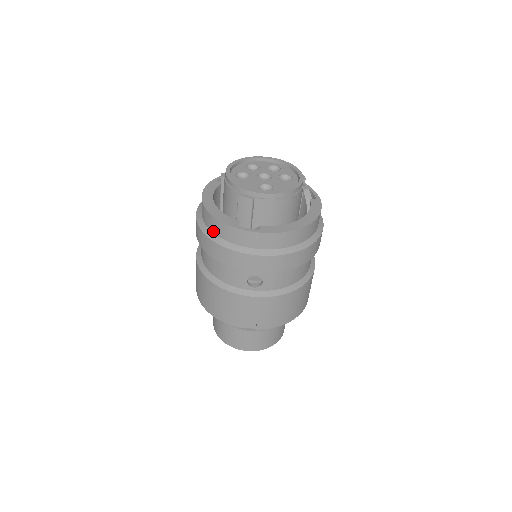
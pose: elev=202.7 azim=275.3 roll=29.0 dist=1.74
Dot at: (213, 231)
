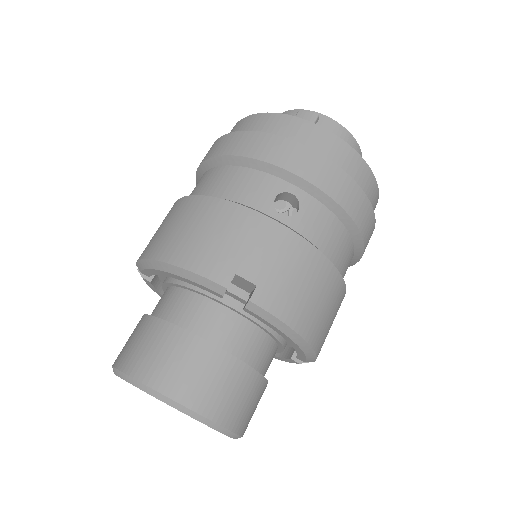
Dot at: occluded
